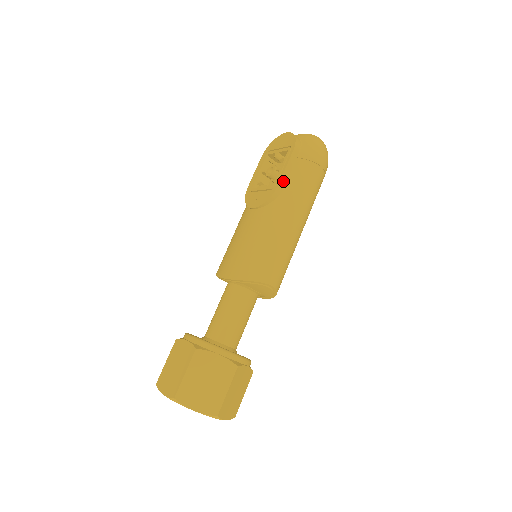
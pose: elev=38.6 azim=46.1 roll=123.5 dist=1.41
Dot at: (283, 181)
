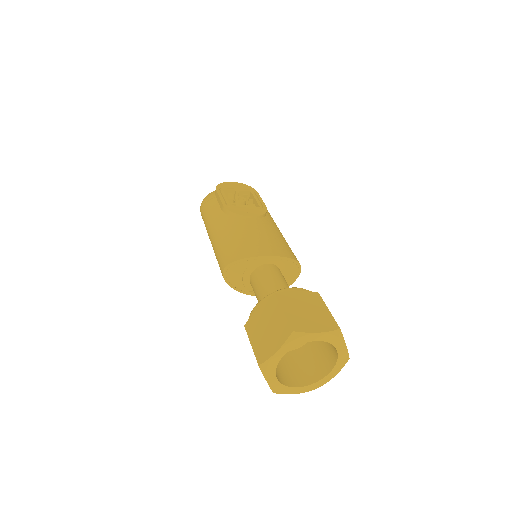
Dot at: occluded
